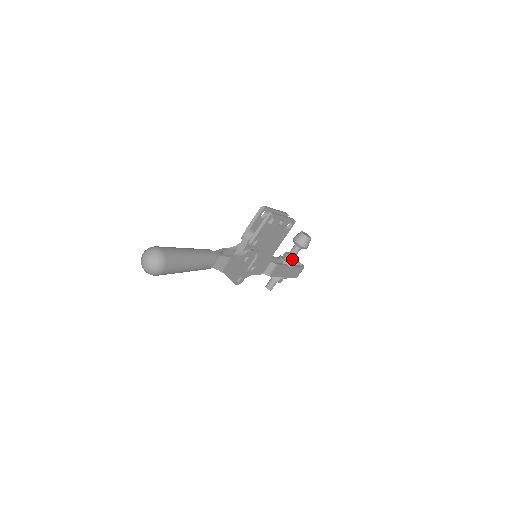
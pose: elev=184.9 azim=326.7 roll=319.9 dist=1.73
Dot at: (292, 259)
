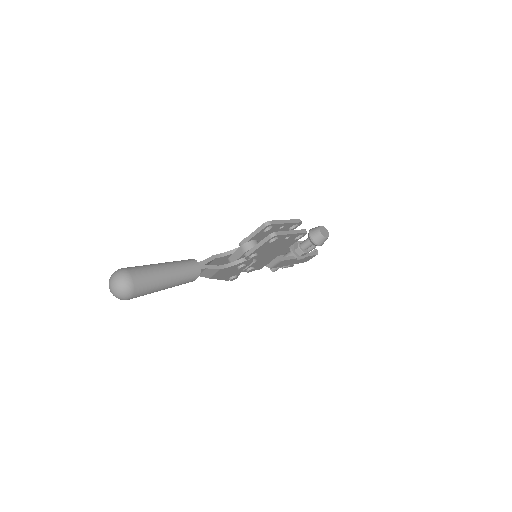
Dot at: (302, 252)
